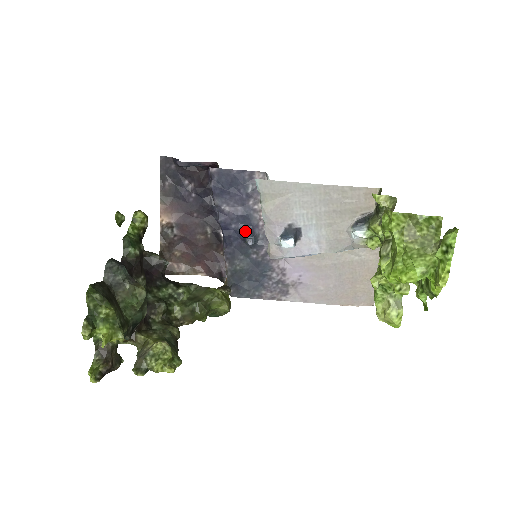
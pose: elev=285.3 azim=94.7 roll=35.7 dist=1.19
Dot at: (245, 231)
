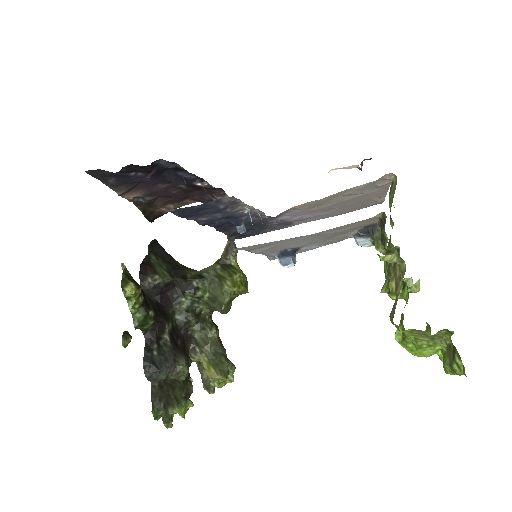
Dot at: (232, 222)
